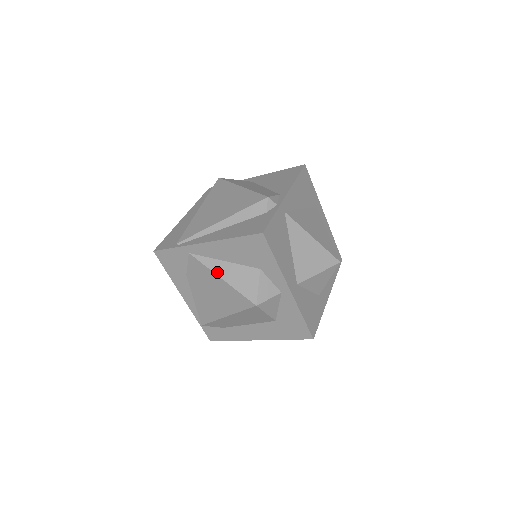
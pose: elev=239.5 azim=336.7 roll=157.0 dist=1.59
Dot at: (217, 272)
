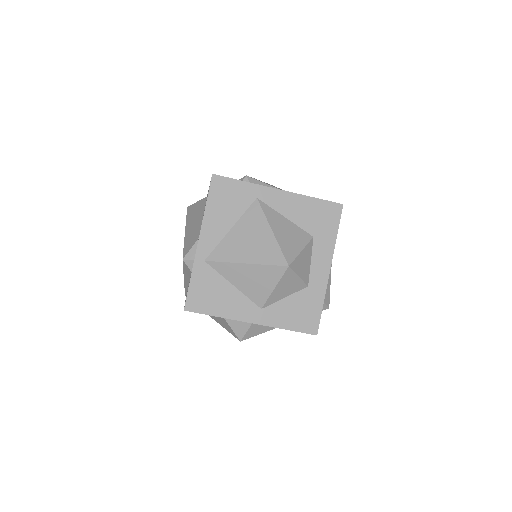
Dot at: (210, 316)
